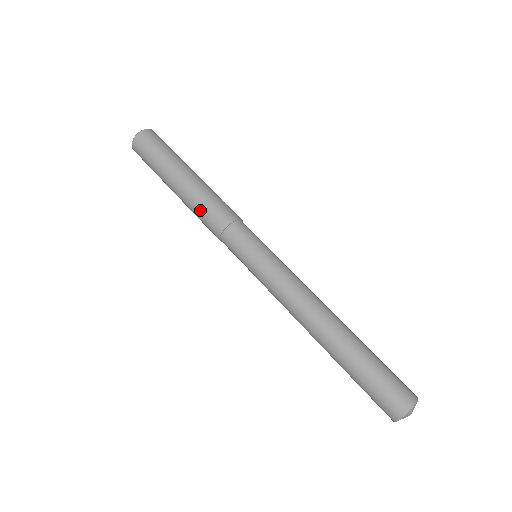
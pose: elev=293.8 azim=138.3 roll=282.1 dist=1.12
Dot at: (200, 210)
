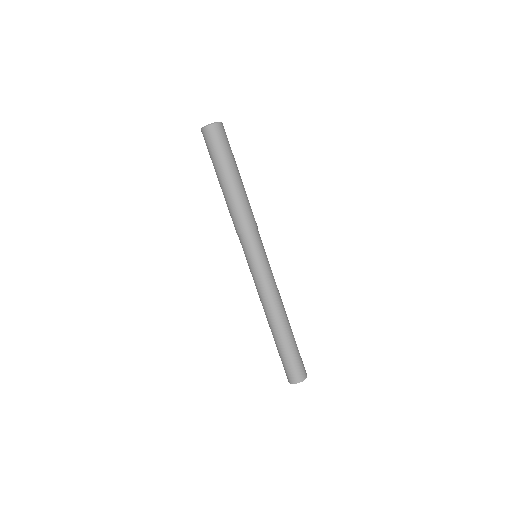
Dot at: (236, 209)
